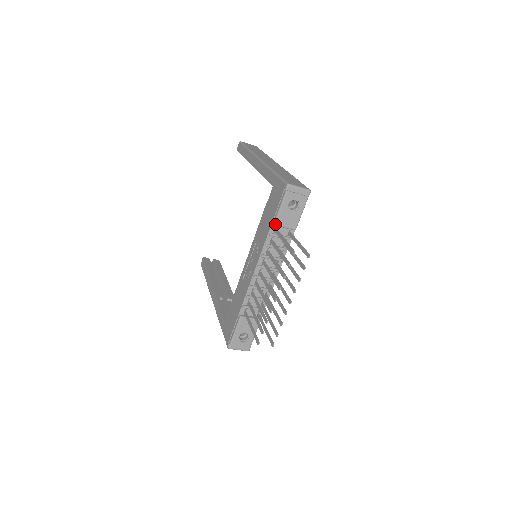
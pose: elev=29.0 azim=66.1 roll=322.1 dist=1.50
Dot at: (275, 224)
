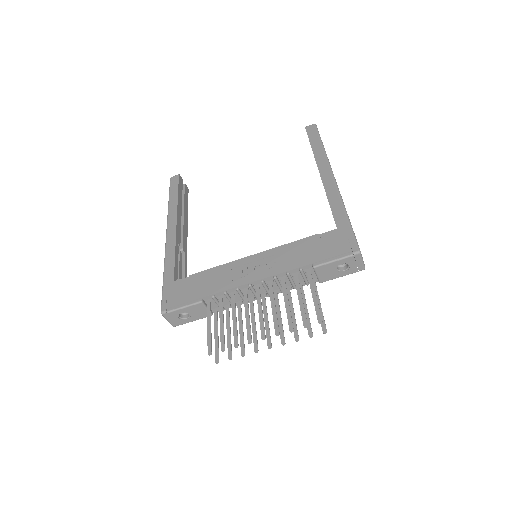
Dot at: (315, 268)
